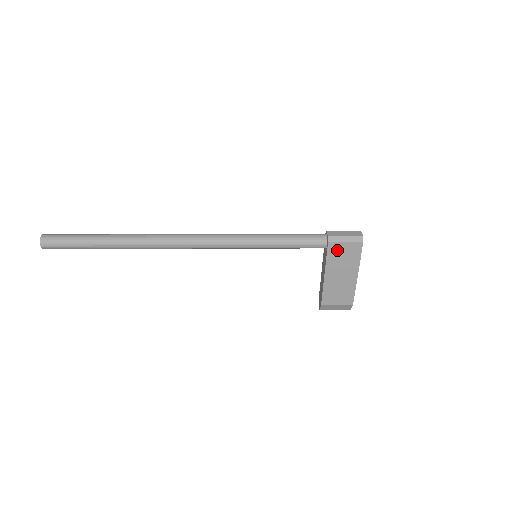
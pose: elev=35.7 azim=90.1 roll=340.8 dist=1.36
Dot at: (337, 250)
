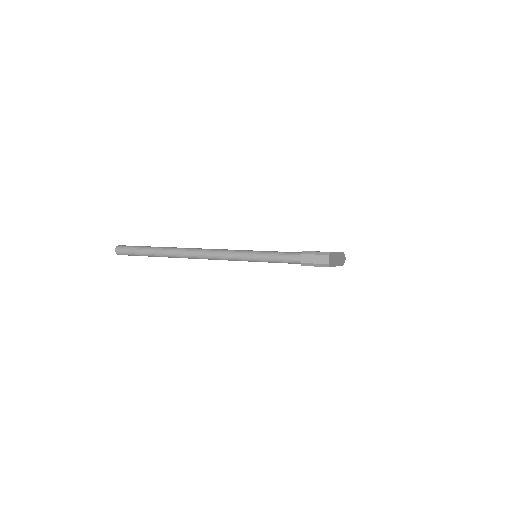
Dot at: occluded
